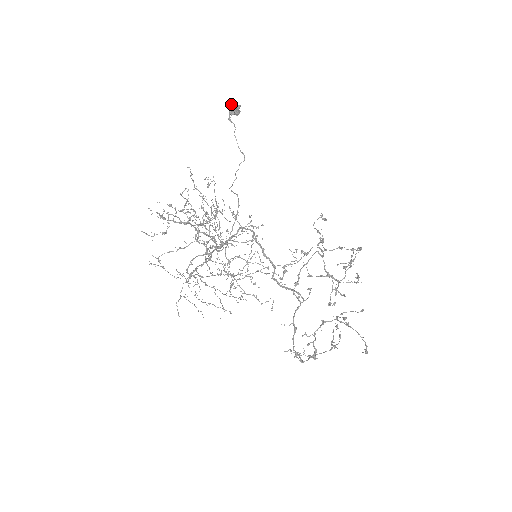
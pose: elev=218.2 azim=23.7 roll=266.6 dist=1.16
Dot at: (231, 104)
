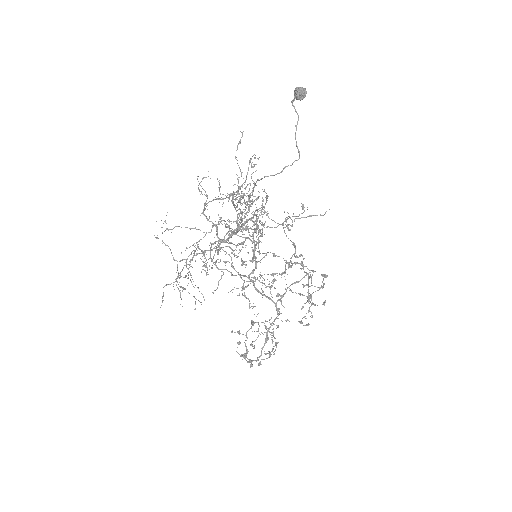
Dot at: (304, 88)
